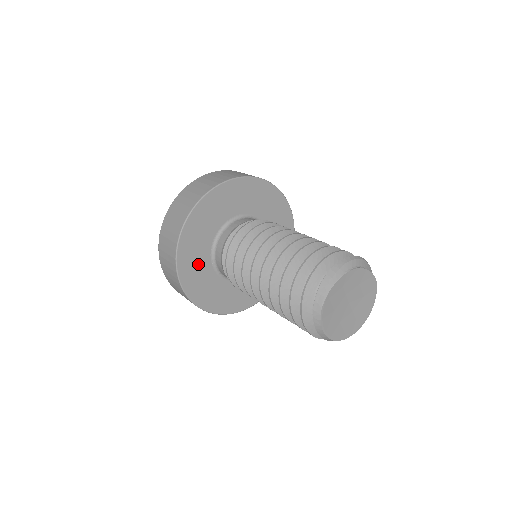
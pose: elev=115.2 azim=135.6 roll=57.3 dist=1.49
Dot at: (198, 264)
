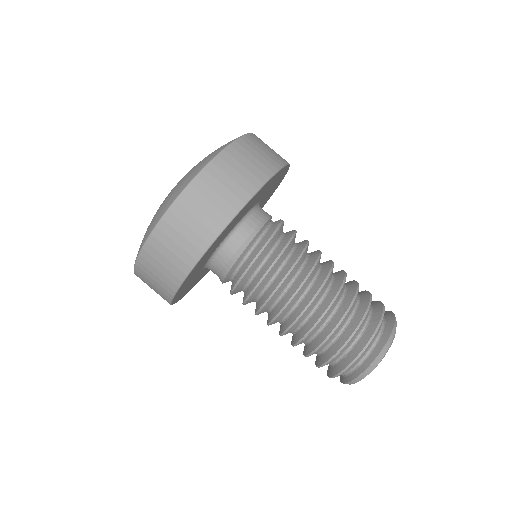
Dot at: (204, 261)
